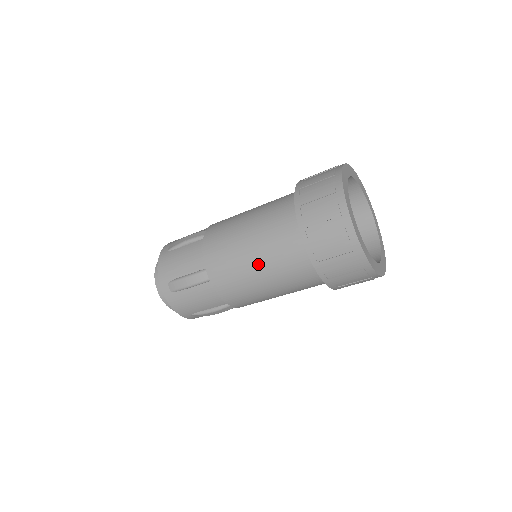
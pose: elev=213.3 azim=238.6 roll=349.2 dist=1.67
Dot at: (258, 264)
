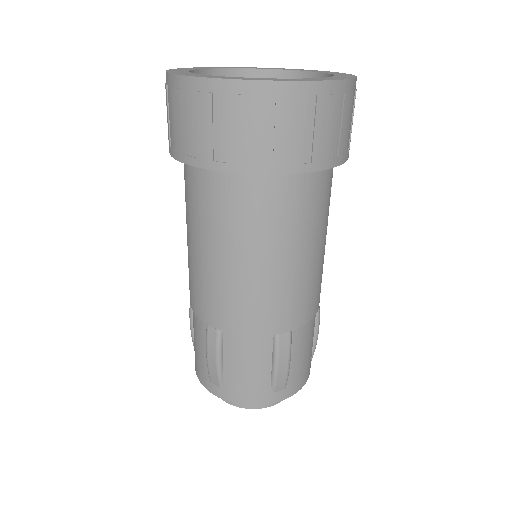
Dot at: (218, 252)
